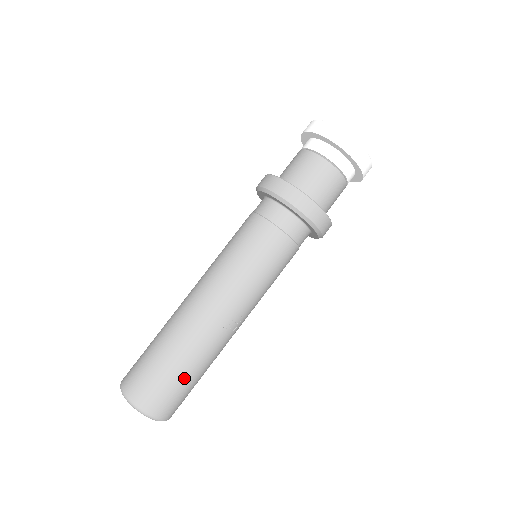
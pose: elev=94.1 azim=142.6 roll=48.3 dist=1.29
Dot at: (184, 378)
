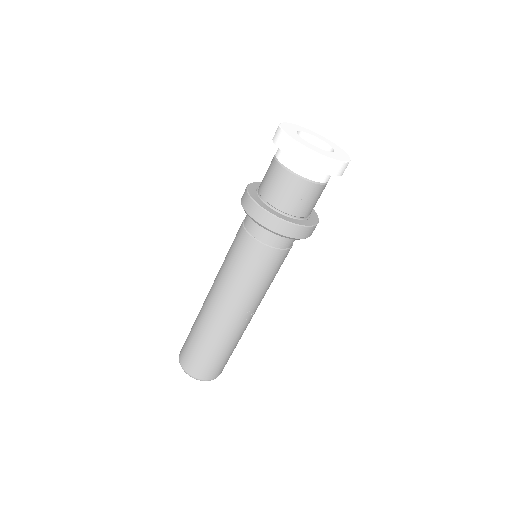
Dot at: (224, 356)
